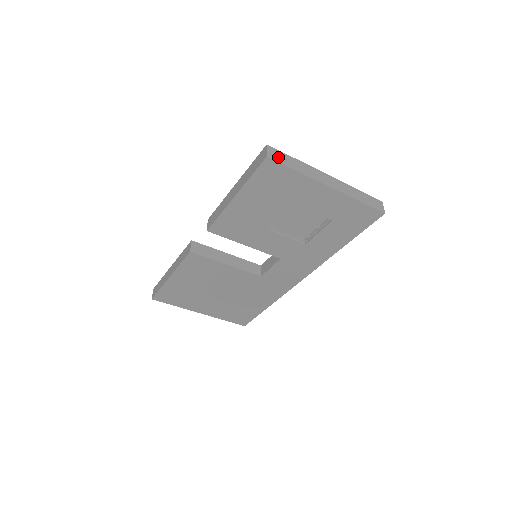
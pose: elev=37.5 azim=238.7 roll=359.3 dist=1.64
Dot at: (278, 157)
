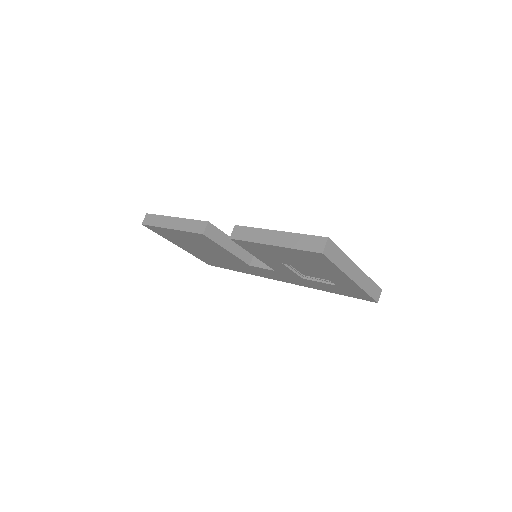
Dot at: (330, 252)
